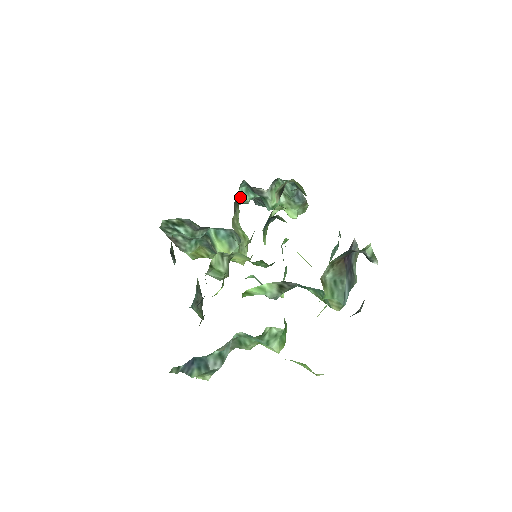
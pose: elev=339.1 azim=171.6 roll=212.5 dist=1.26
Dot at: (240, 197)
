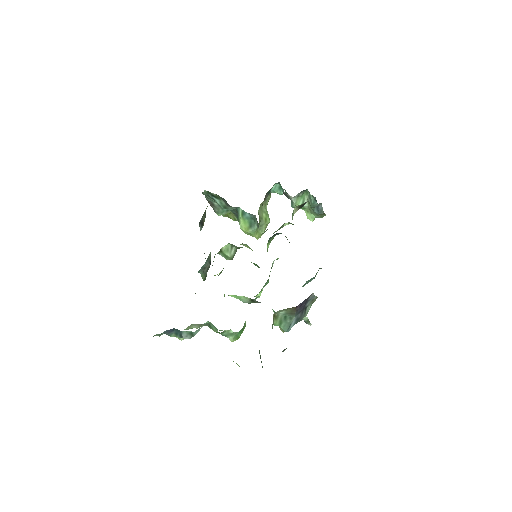
Dot at: (273, 190)
